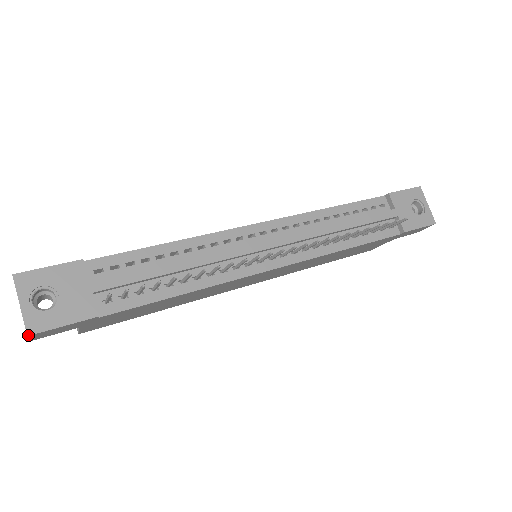
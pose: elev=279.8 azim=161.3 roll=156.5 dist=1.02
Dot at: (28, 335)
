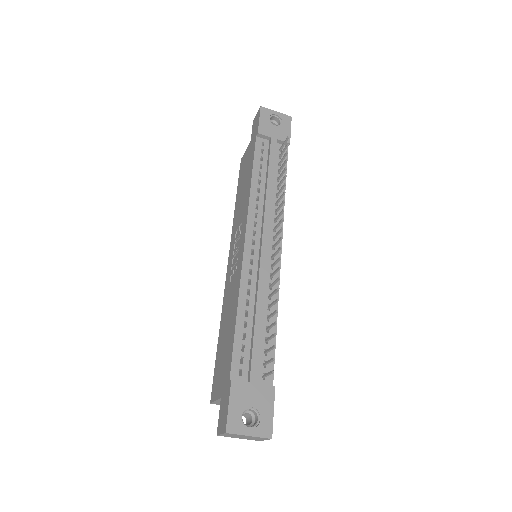
Dot at: (271, 438)
